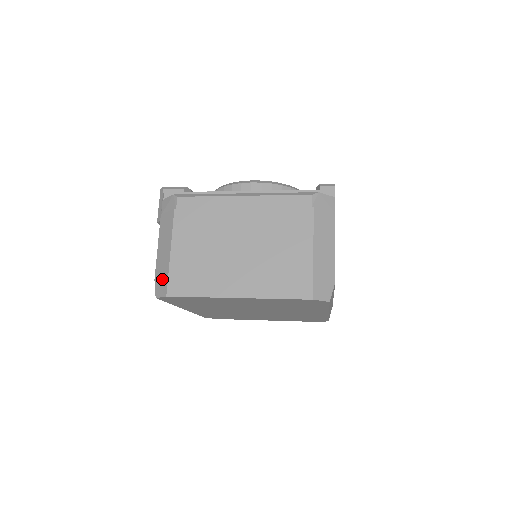
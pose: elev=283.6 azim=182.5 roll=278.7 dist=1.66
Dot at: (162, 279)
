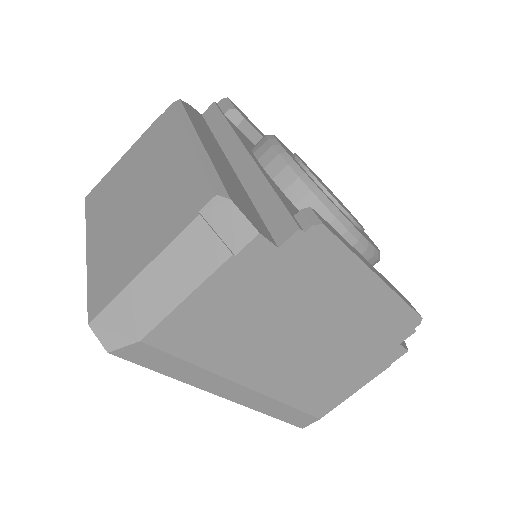
Dot at: occluded
